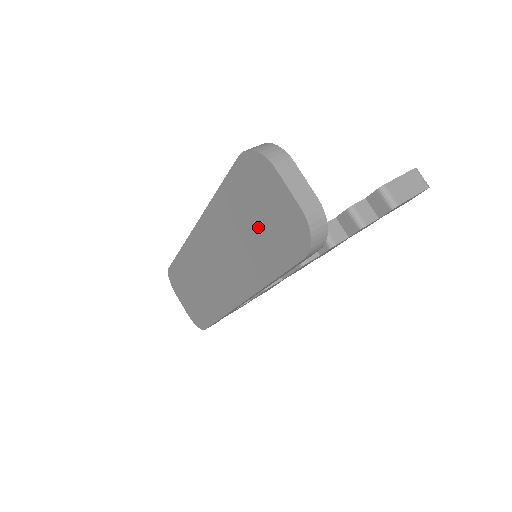
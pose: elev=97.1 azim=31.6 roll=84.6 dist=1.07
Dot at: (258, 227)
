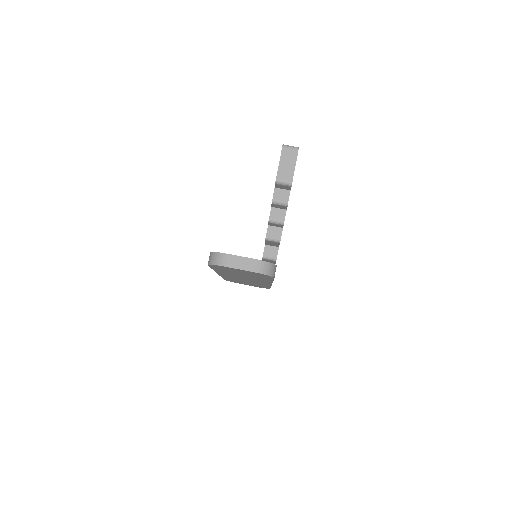
Dot at: (244, 274)
